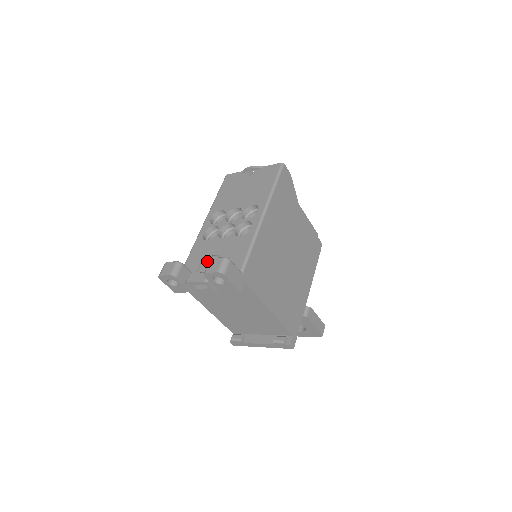
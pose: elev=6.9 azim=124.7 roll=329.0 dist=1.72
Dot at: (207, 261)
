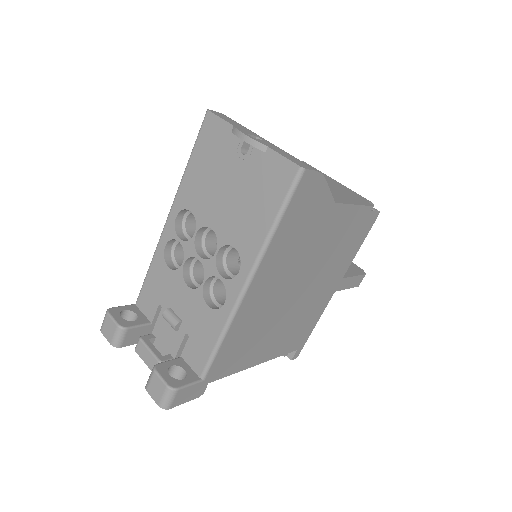
Dot at: (164, 318)
